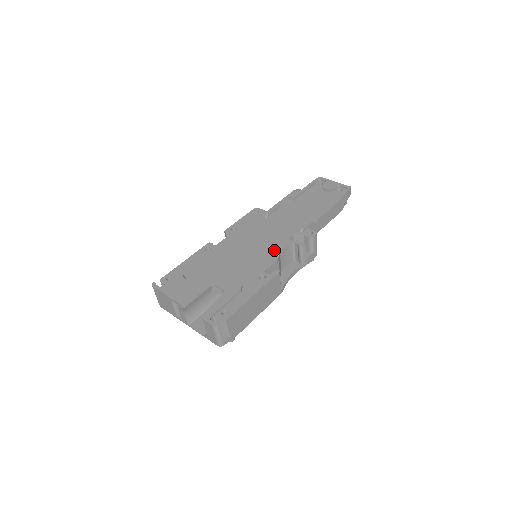
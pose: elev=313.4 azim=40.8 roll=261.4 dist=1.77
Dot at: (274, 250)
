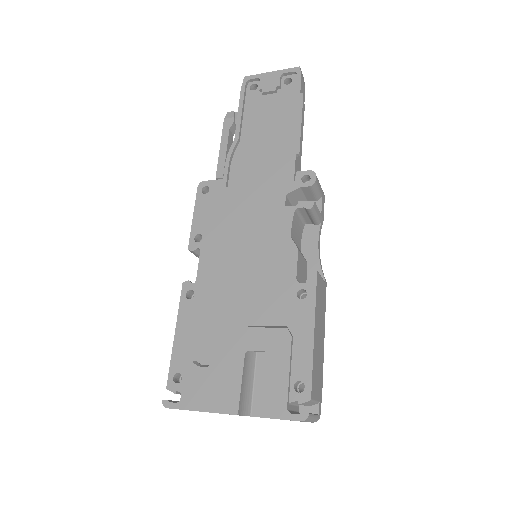
Dot at: (281, 238)
